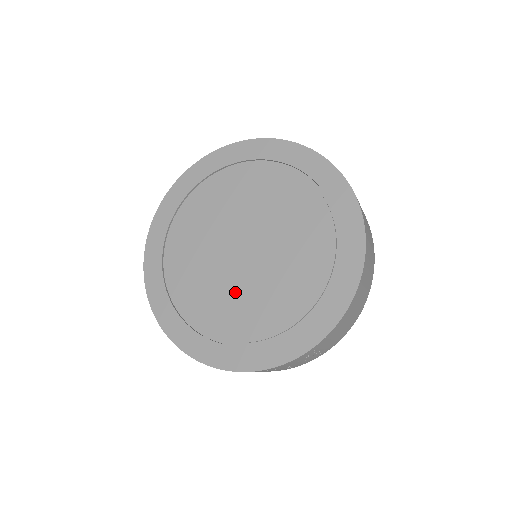
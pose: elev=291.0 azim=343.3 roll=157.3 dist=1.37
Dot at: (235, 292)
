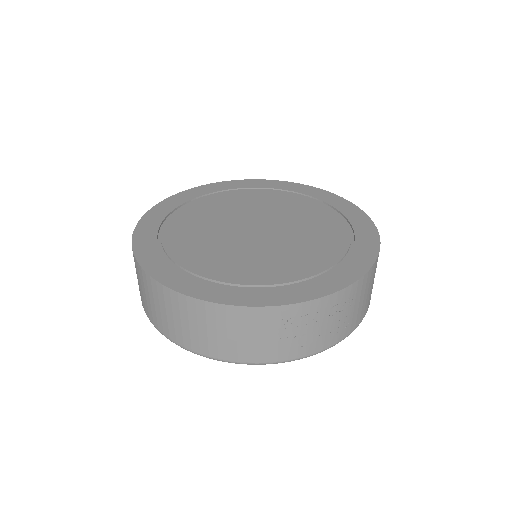
Dot at: (253, 253)
